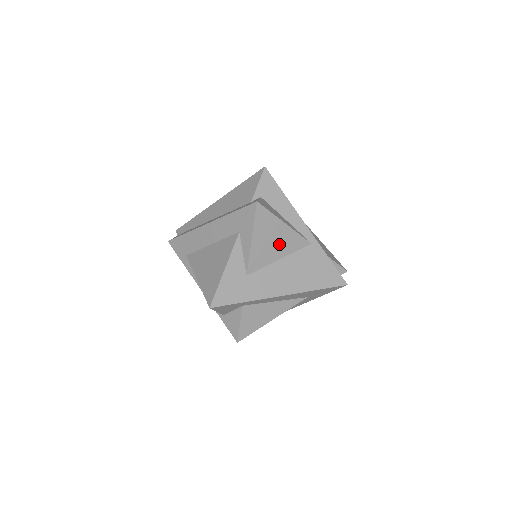
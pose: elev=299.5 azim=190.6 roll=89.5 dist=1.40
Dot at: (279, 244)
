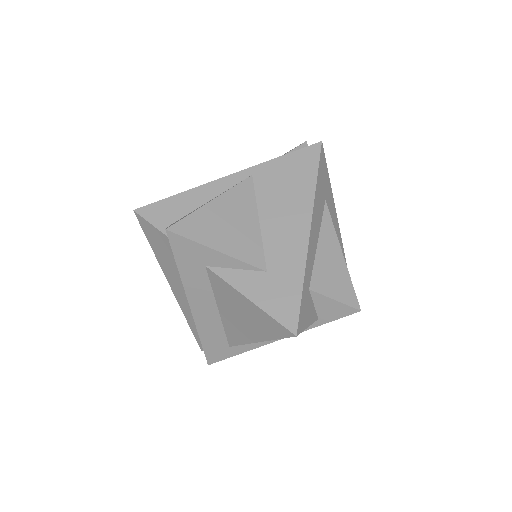
Dot at: (237, 217)
